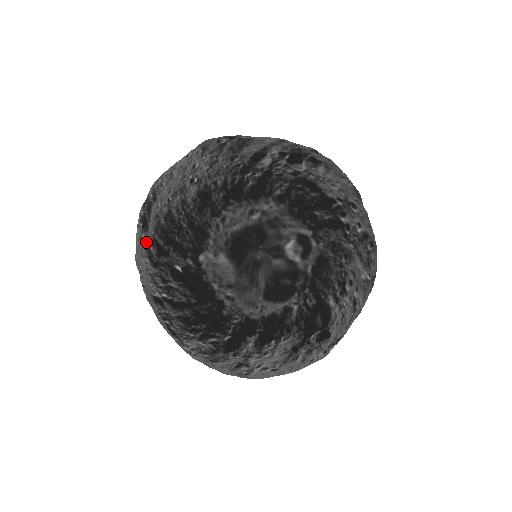
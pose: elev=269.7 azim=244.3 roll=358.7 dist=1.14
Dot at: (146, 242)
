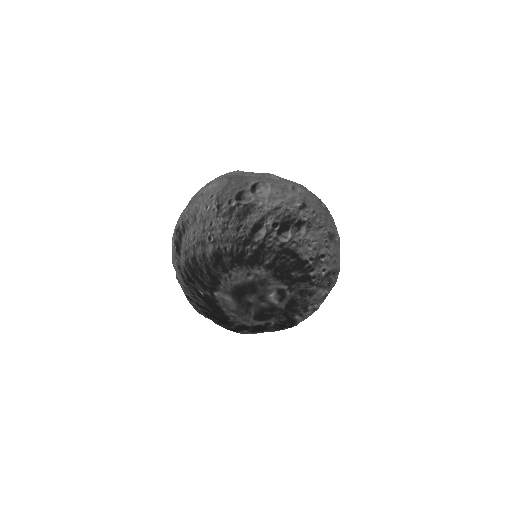
Dot at: (180, 266)
